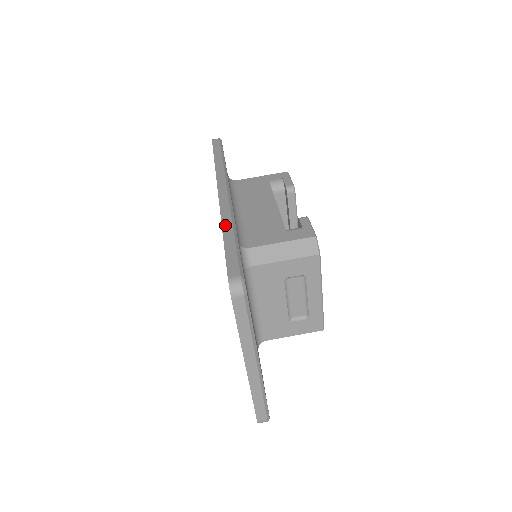
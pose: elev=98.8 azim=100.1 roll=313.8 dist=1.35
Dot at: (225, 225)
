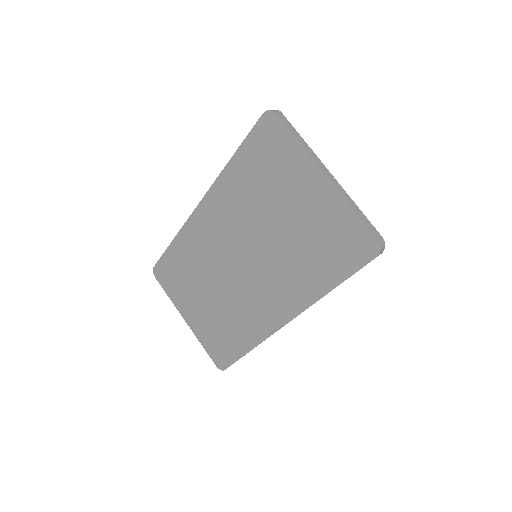
Dot at: (227, 165)
